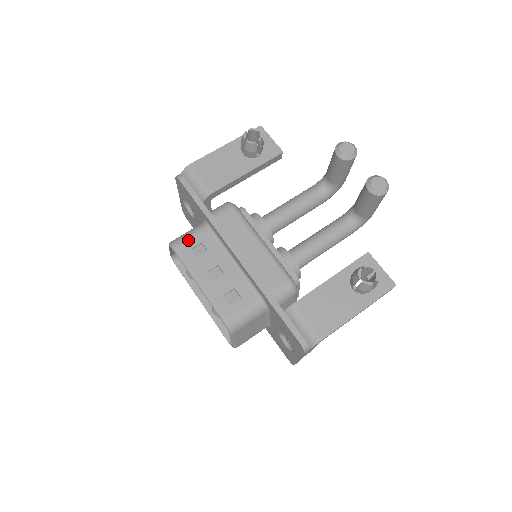
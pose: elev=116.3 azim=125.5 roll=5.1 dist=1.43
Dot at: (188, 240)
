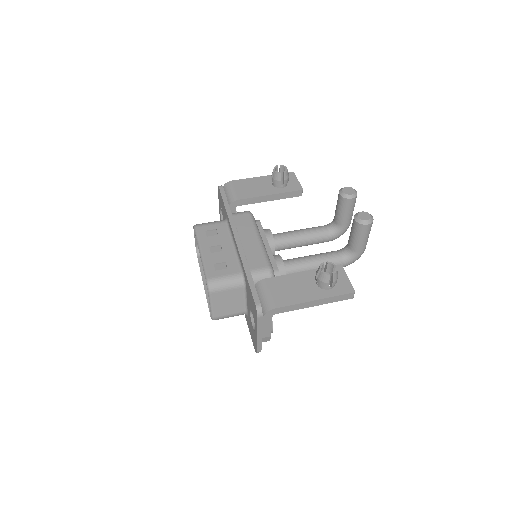
Dot at: (207, 225)
